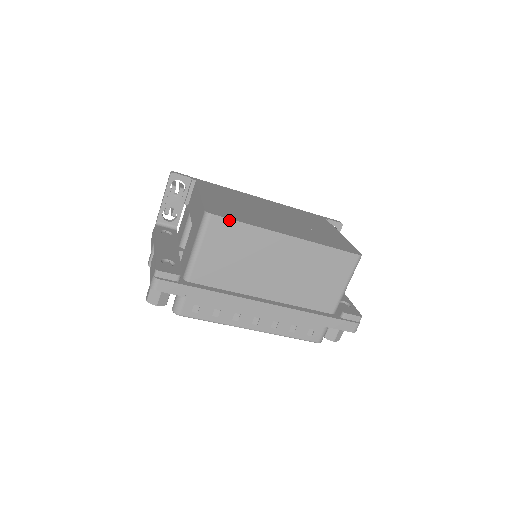
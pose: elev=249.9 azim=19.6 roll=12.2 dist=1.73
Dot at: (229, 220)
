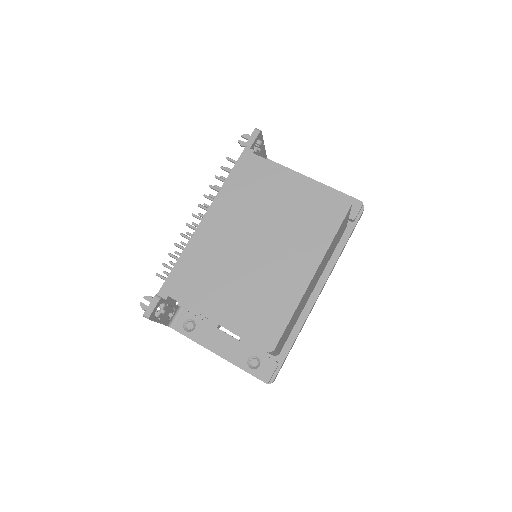
Dot at: (283, 333)
